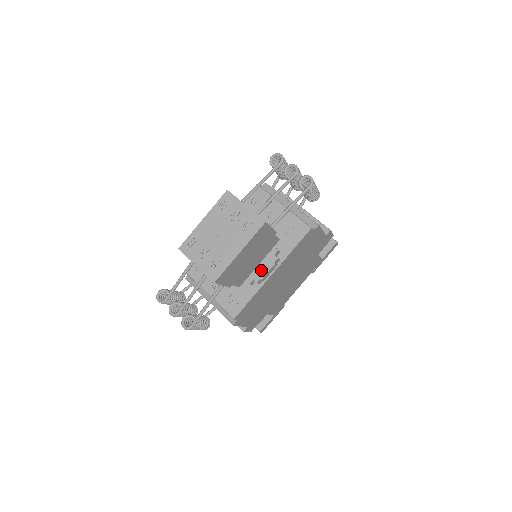
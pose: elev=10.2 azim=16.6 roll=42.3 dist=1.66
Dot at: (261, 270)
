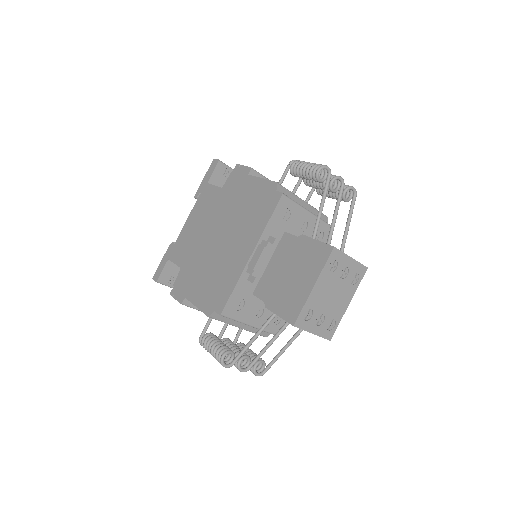
Dot at: occluded
